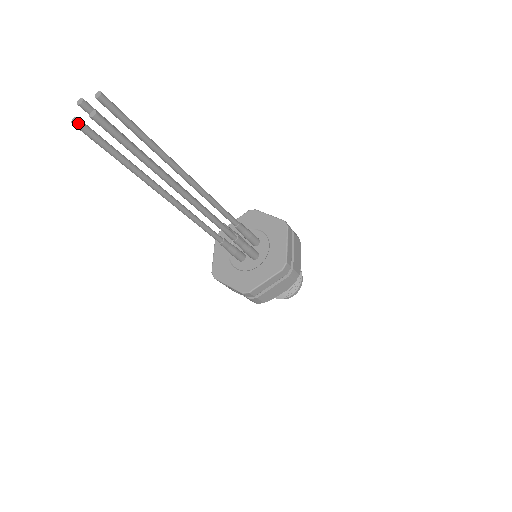
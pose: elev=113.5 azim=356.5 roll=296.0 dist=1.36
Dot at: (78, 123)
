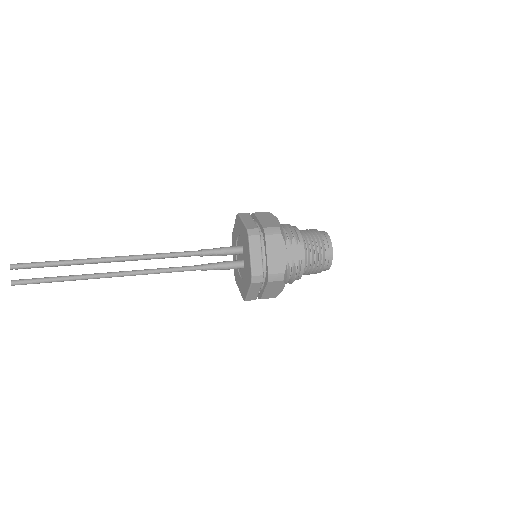
Dot at: occluded
